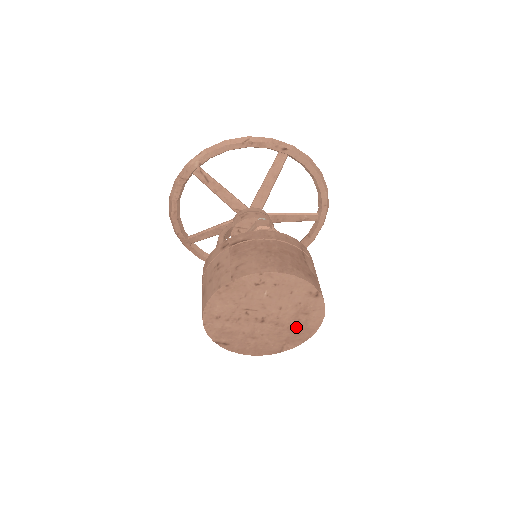
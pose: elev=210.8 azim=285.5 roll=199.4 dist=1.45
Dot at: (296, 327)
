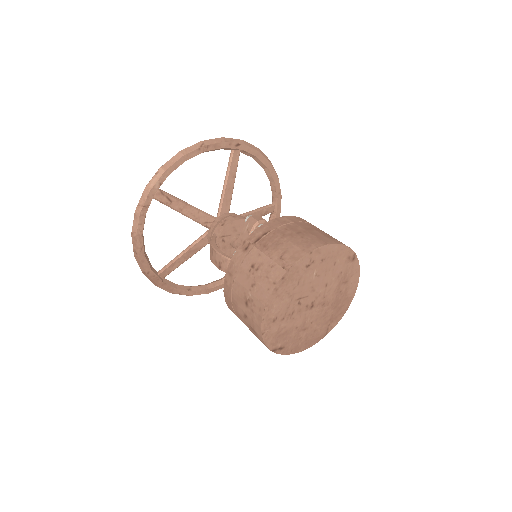
Dot at: (338, 301)
